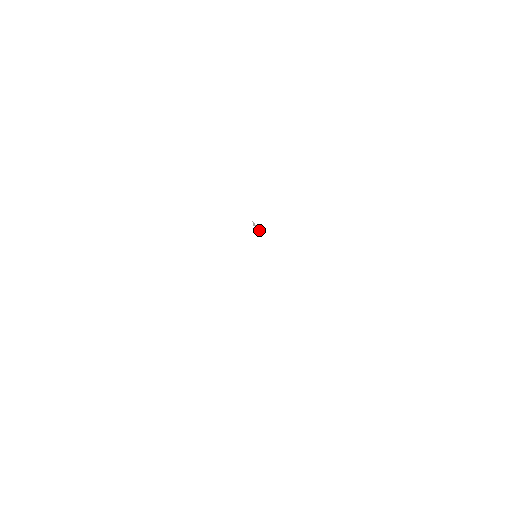
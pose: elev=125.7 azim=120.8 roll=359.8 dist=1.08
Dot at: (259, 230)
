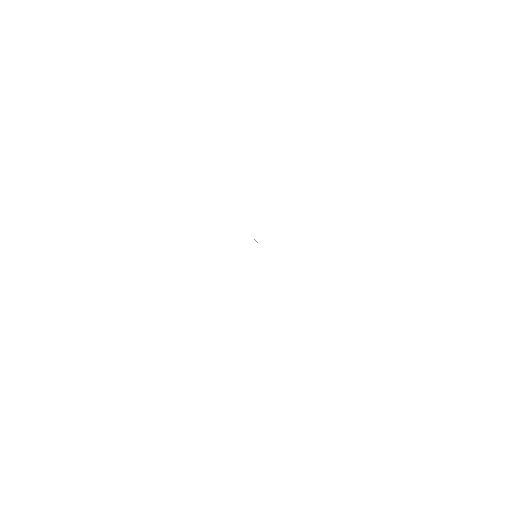
Dot at: occluded
